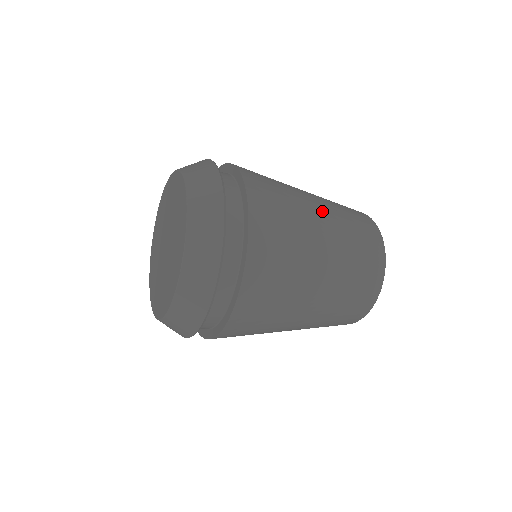
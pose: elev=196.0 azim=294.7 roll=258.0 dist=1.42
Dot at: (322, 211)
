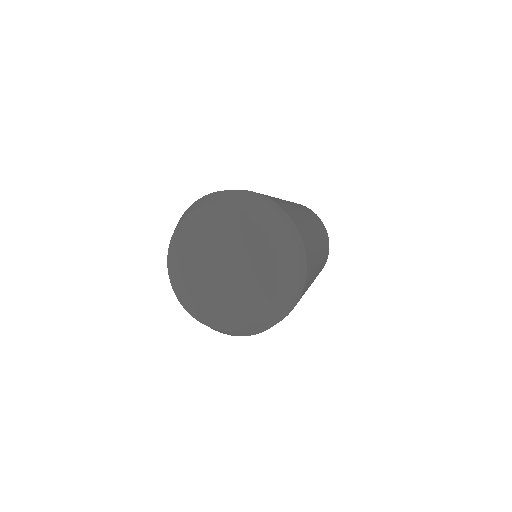
Dot at: occluded
